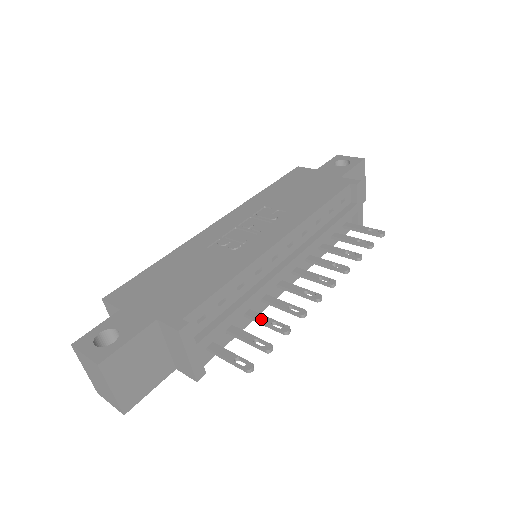
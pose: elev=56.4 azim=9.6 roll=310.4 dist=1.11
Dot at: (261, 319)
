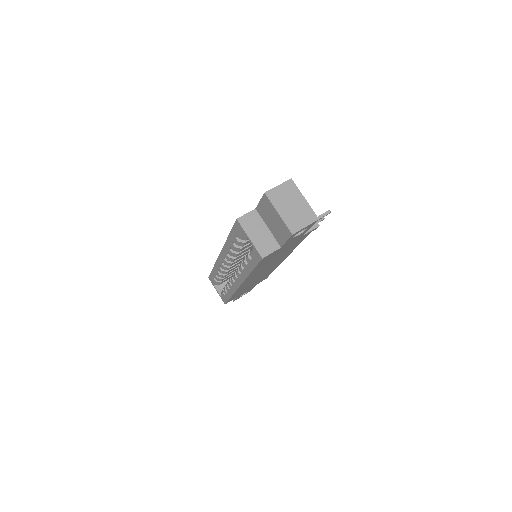
Dot at: occluded
